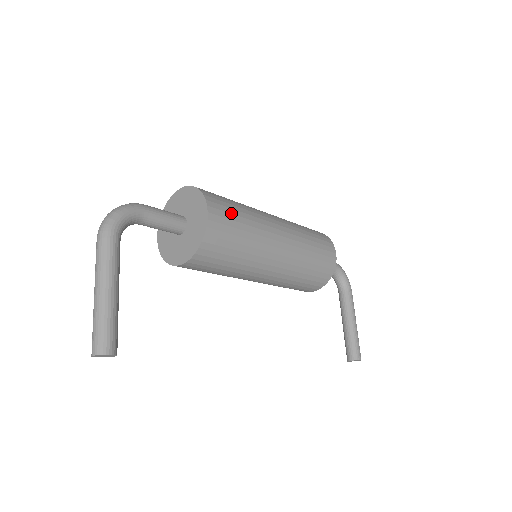
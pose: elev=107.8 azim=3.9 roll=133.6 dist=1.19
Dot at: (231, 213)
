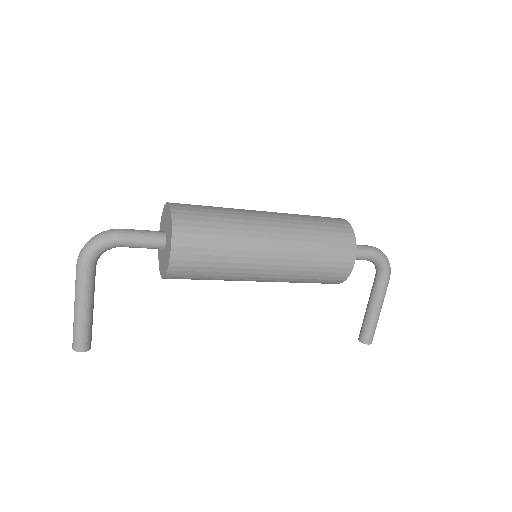
Dot at: (202, 247)
